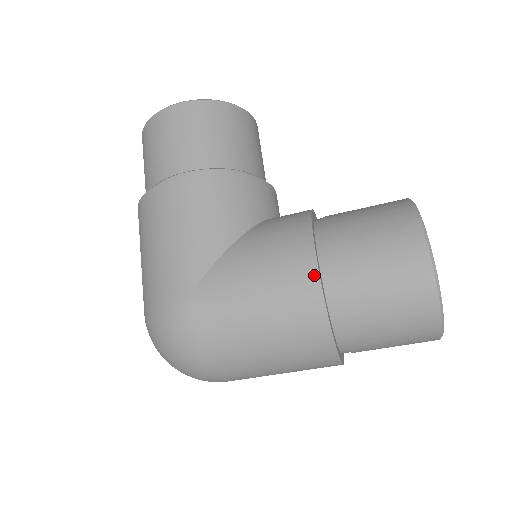
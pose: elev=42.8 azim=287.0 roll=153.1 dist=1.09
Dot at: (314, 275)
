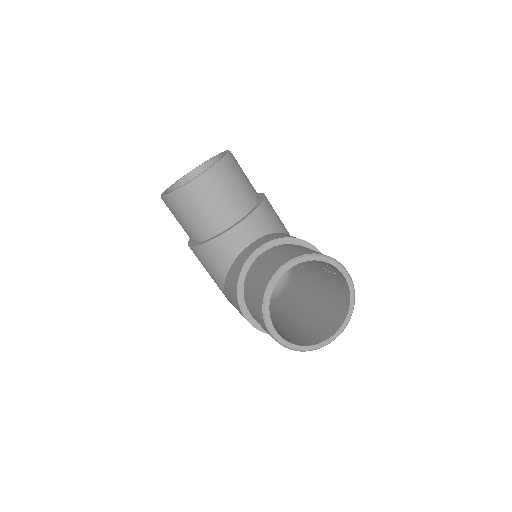
Dot at: occluded
